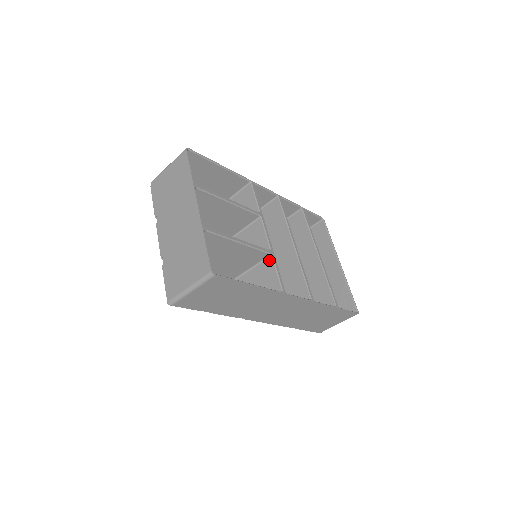
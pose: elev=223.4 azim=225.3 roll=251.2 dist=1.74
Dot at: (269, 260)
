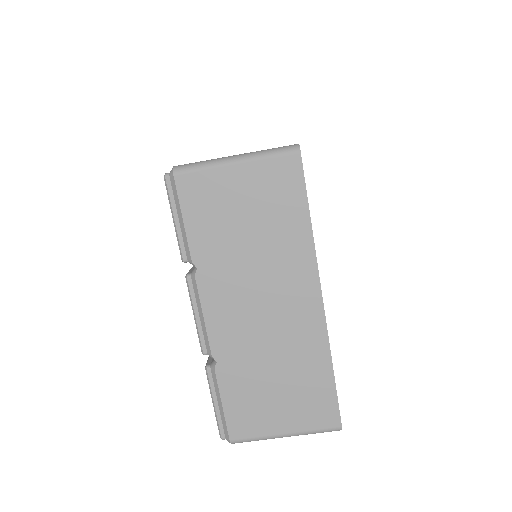
Dot at: occluded
